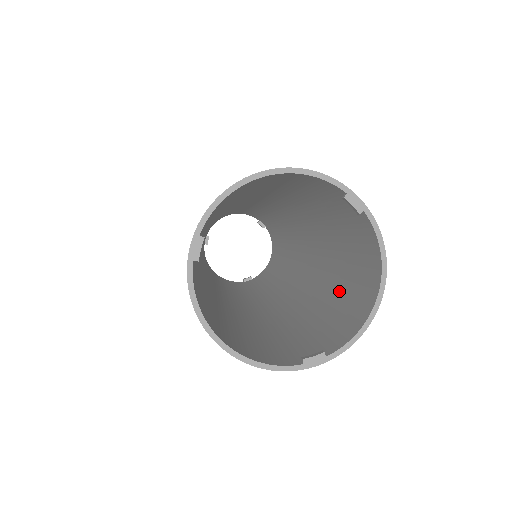
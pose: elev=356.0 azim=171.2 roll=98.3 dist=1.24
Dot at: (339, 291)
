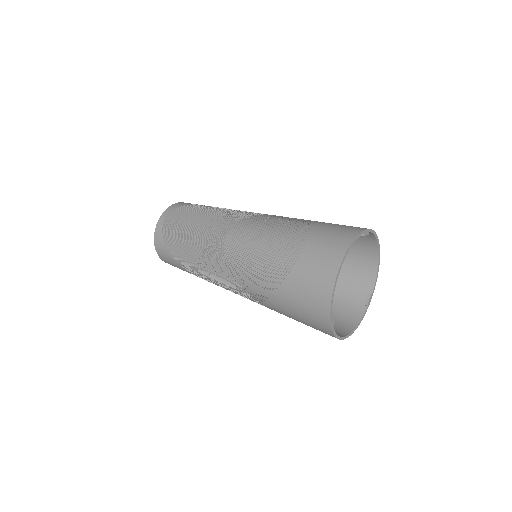
Dot at: occluded
